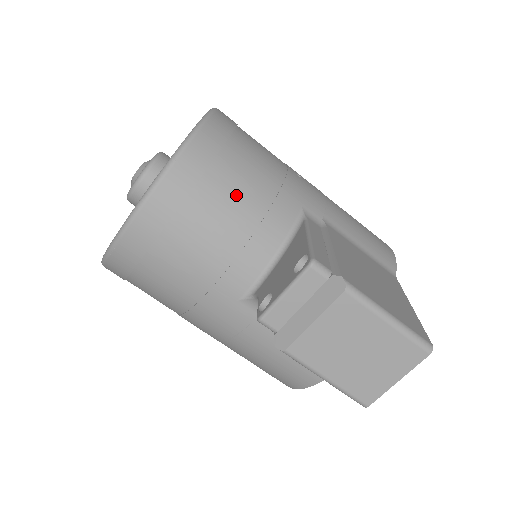
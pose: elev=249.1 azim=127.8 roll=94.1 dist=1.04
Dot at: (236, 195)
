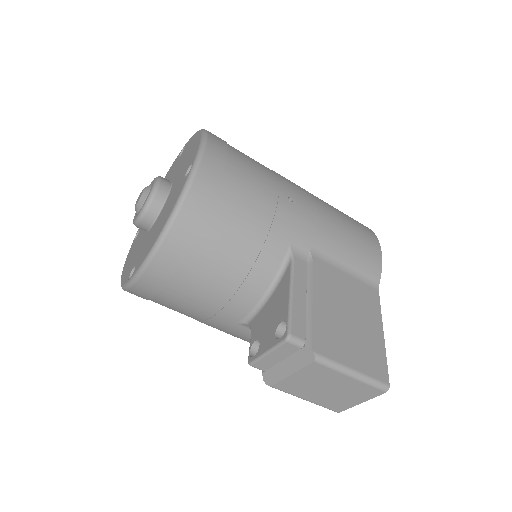
Dot at: (227, 249)
